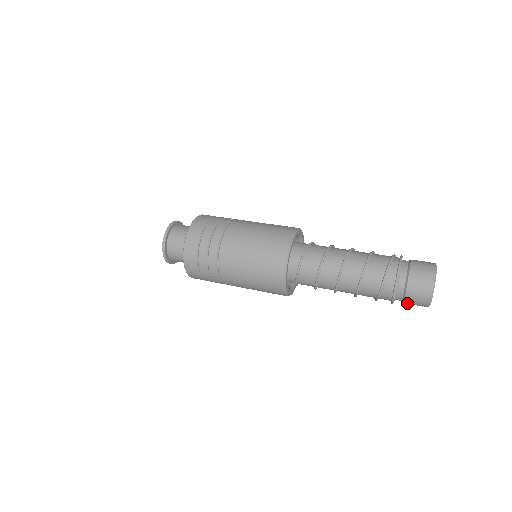
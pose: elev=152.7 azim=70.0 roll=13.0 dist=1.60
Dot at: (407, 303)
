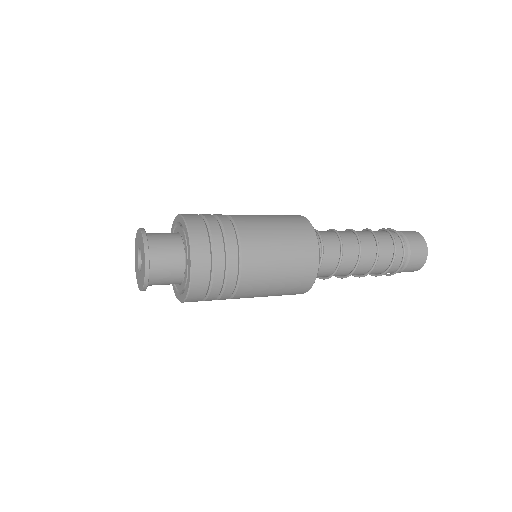
Dot at: (403, 271)
